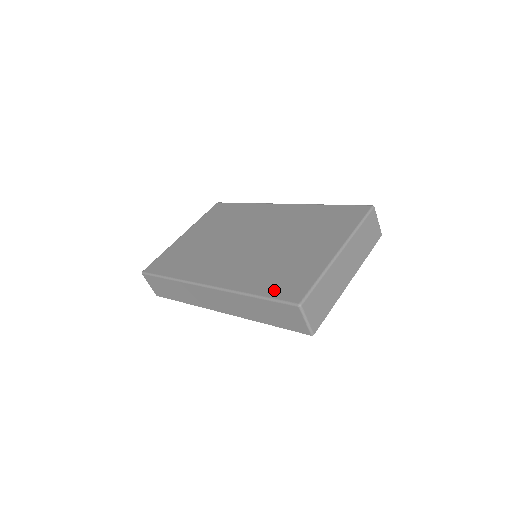
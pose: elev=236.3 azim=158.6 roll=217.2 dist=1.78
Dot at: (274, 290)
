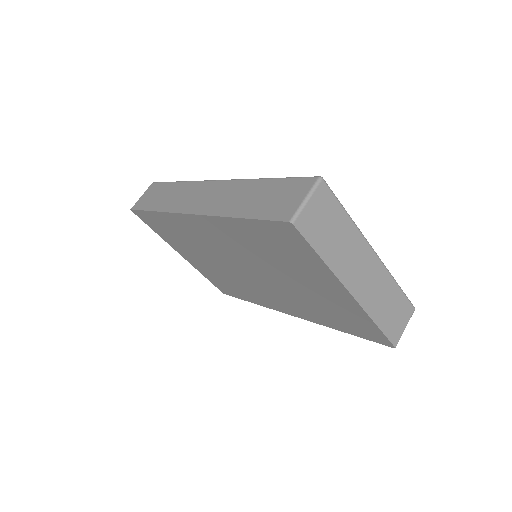
Dot at: occluded
